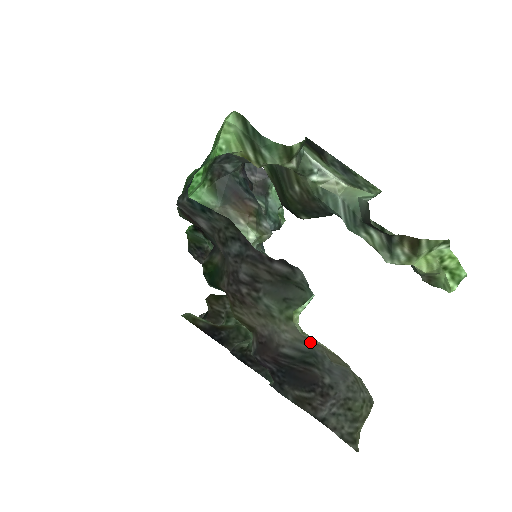
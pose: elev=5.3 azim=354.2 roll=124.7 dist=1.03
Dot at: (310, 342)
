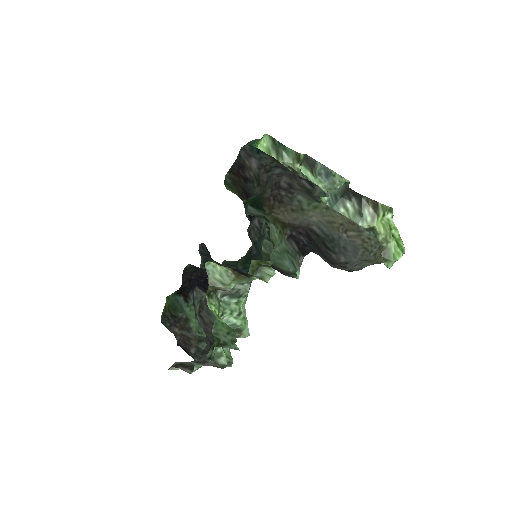
Dot at: (329, 227)
